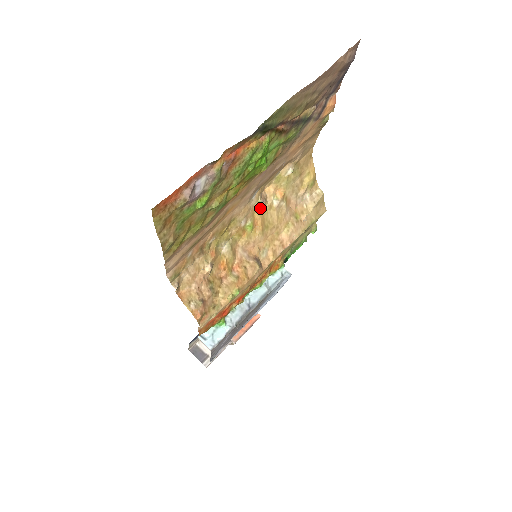
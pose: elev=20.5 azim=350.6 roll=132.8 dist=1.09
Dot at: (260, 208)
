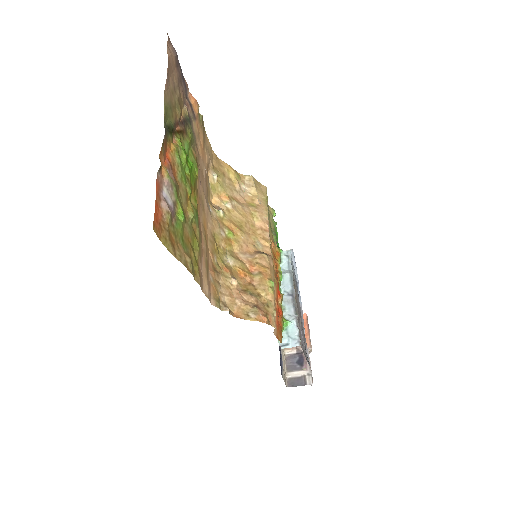
Dot at: (223, 216)
